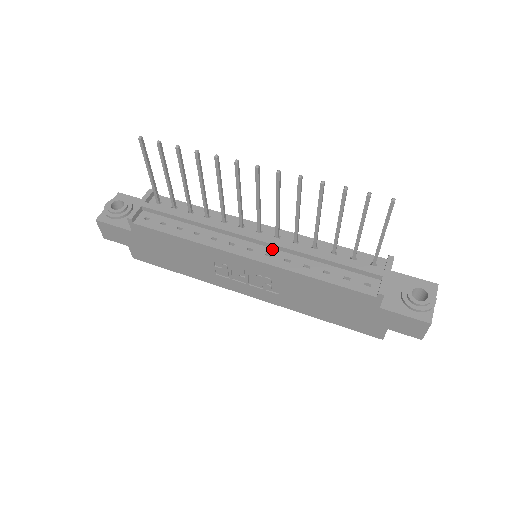
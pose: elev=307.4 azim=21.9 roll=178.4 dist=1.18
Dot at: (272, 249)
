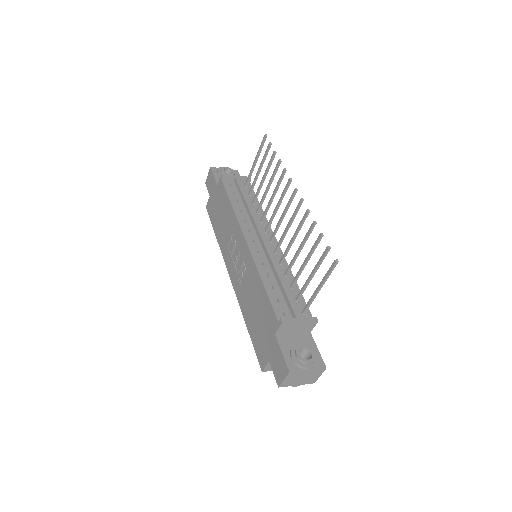
Dot at: (264, 252)
